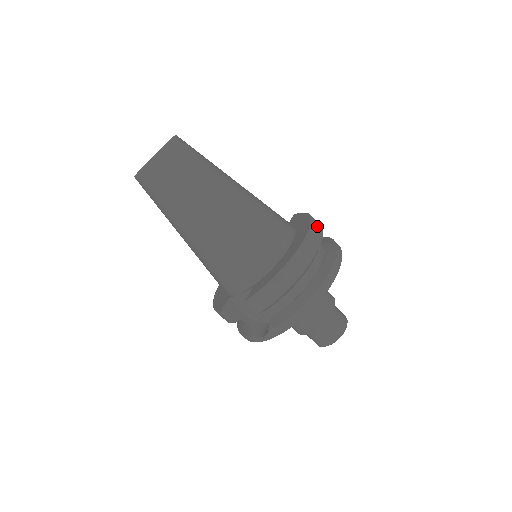
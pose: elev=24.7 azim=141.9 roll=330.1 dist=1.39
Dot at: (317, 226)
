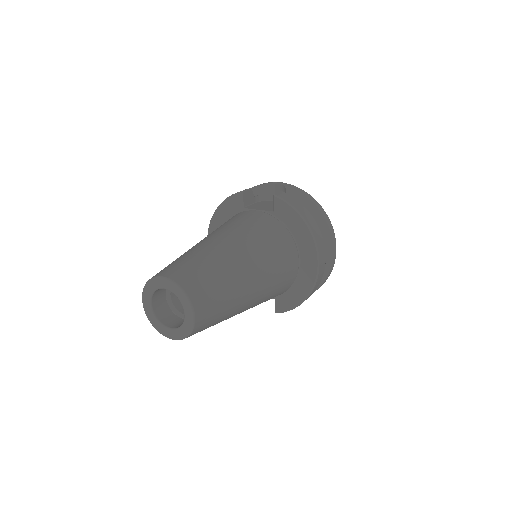
Dot at: (318, 236)
